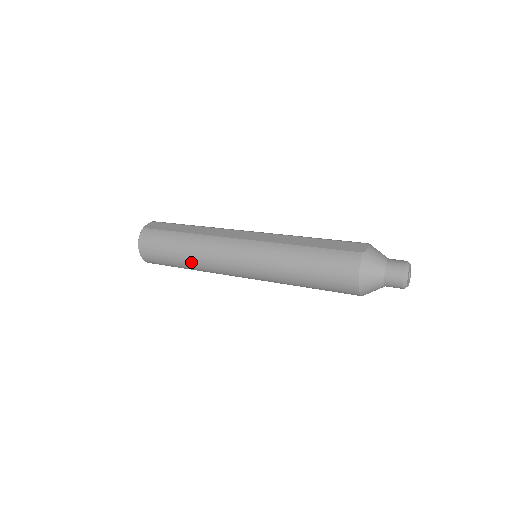
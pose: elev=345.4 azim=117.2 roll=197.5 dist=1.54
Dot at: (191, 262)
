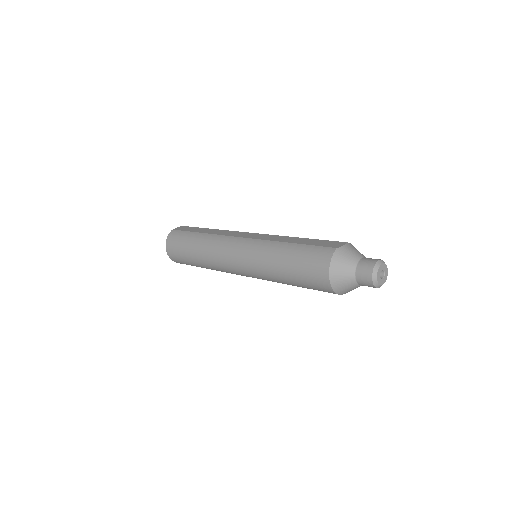
Dot at: (202, 259)
